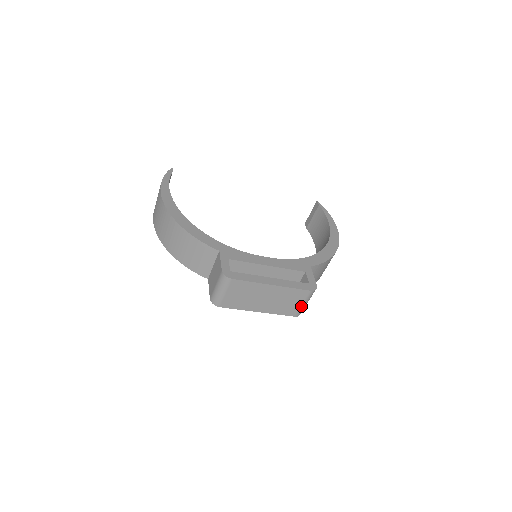
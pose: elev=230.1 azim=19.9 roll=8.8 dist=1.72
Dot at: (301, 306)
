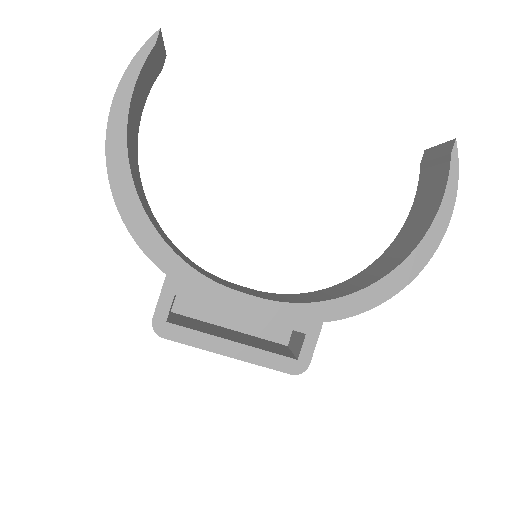
Dot at: occluded
